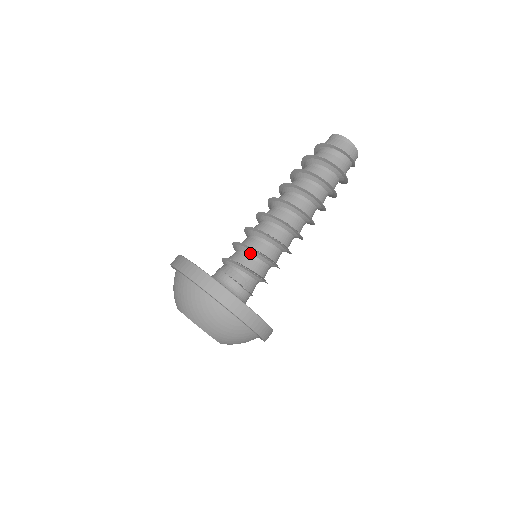
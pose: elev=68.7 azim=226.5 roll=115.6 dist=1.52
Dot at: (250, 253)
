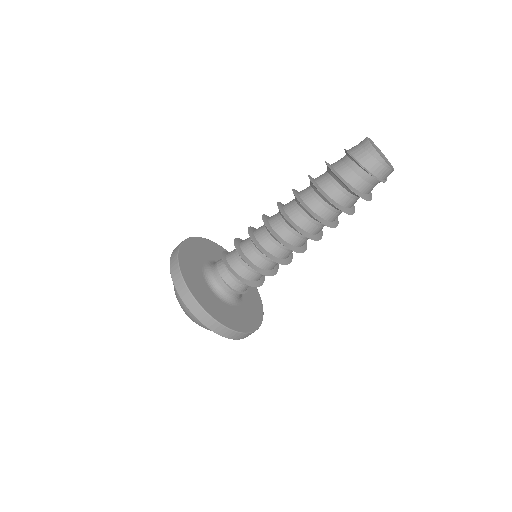
Dot at: (245, 263)
